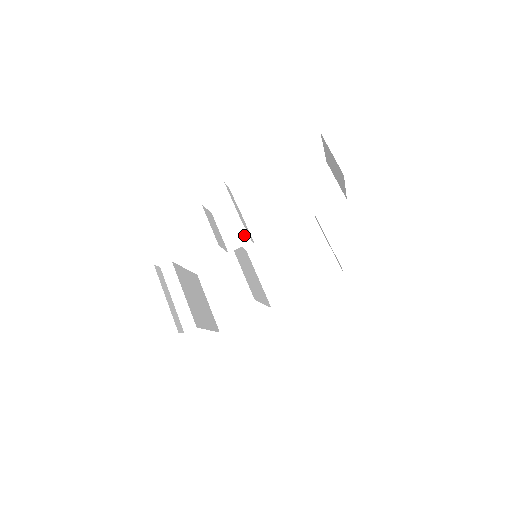
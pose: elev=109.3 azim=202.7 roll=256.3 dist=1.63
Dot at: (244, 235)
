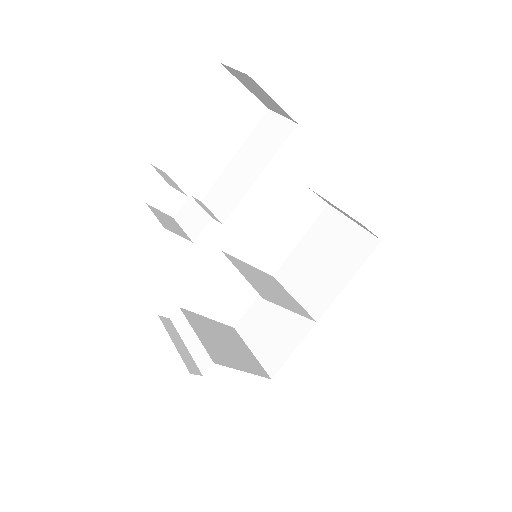
Dot at: (203, 217)
